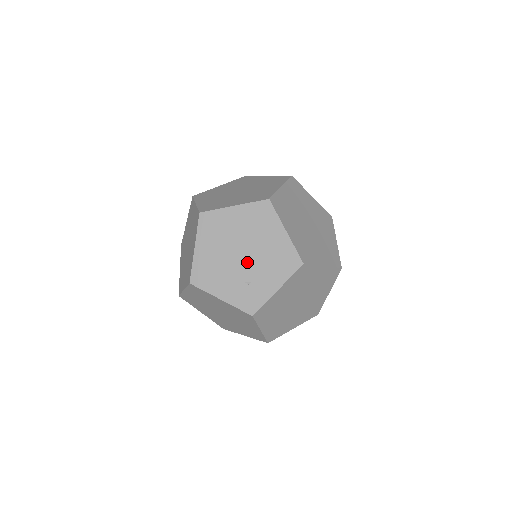
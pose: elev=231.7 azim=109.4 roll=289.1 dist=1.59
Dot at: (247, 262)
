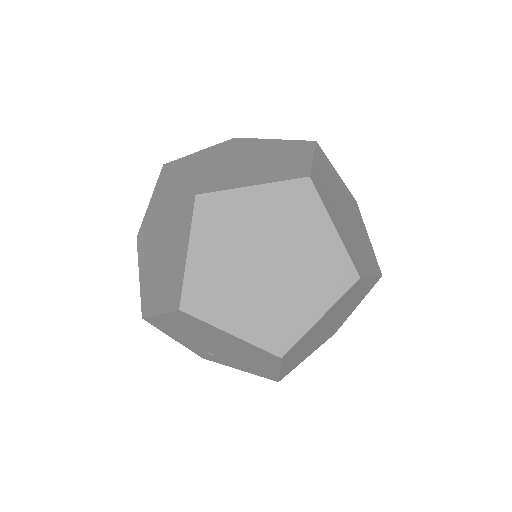
Dot at: (218, 351)
